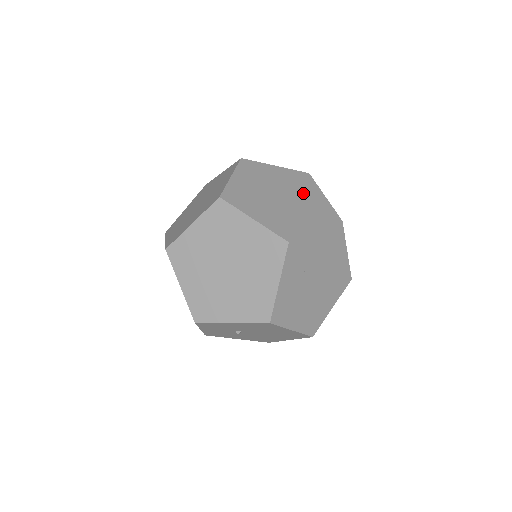
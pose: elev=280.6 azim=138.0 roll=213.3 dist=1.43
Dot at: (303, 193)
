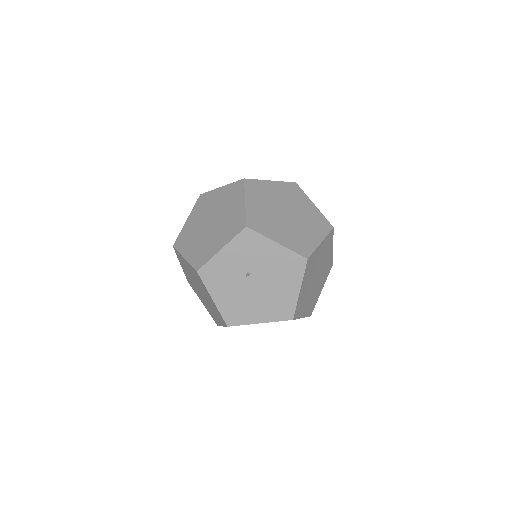
Dot at: occluded
